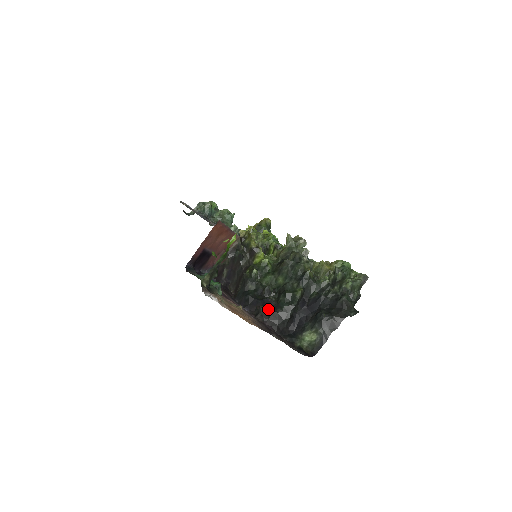
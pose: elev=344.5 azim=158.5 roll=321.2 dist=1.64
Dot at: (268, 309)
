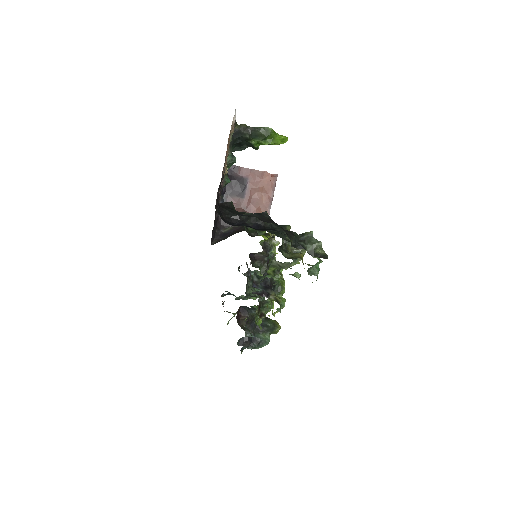
Dot at: (233, 206)
